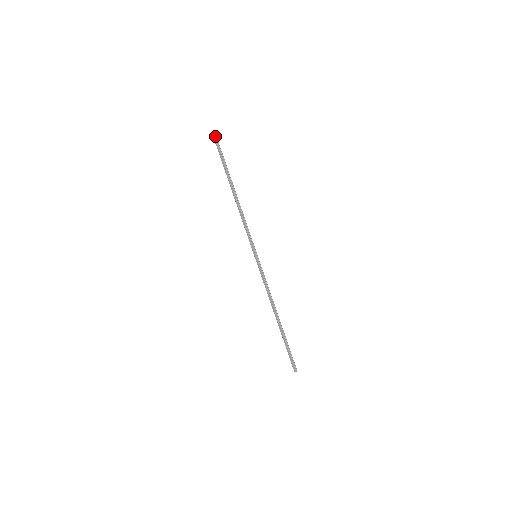
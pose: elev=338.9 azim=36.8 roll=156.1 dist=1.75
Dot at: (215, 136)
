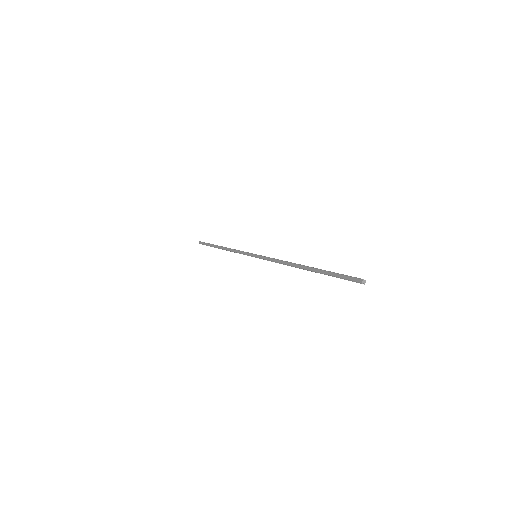
Dot at: (201, 242)
